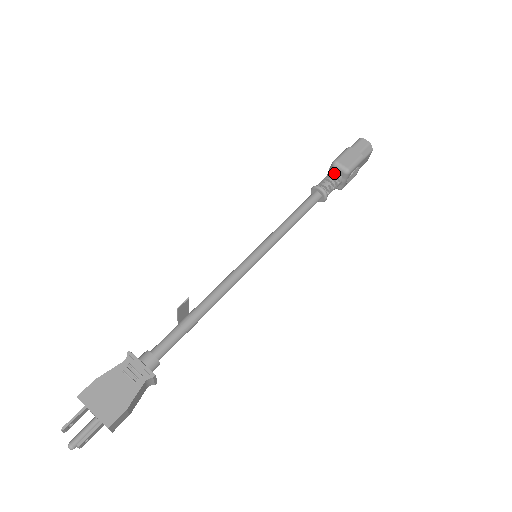
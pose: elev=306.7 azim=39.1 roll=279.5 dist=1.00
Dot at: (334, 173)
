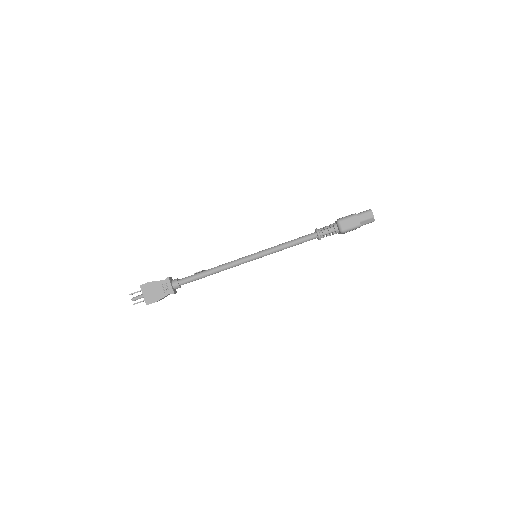
Dot at: (335, 227)
